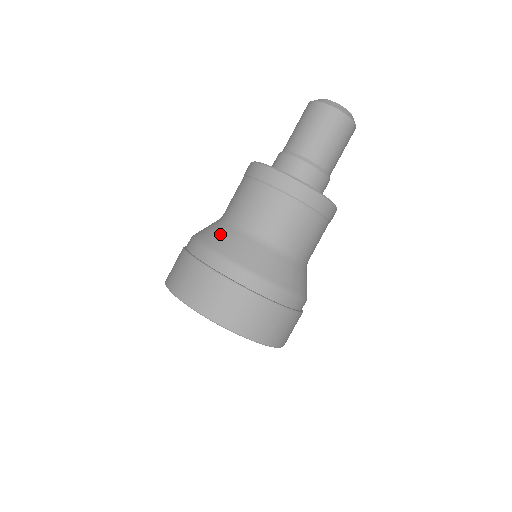
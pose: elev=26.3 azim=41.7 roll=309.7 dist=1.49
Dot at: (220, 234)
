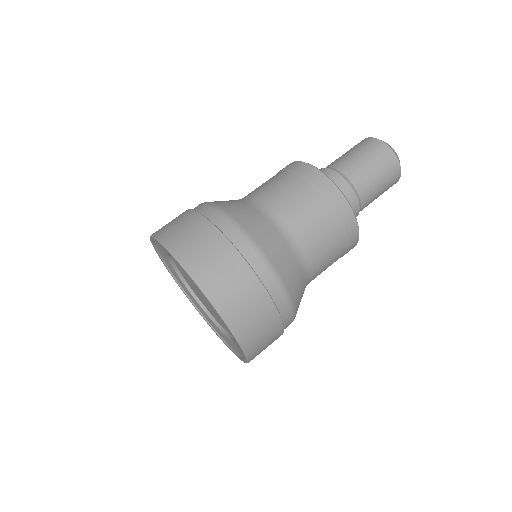
Dot at: (234, 203)
